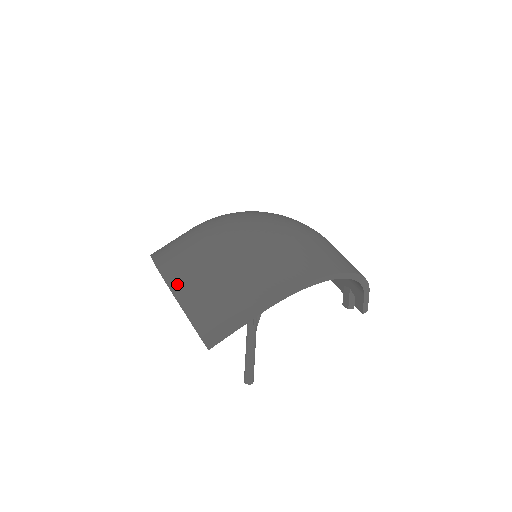
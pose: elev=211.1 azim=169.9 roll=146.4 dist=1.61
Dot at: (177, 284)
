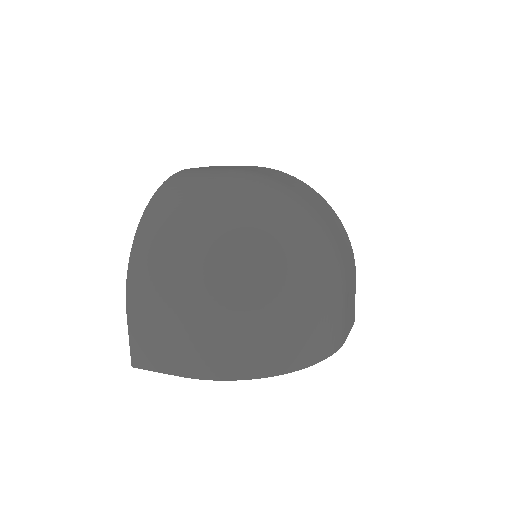
Dot at: (133, 300)
